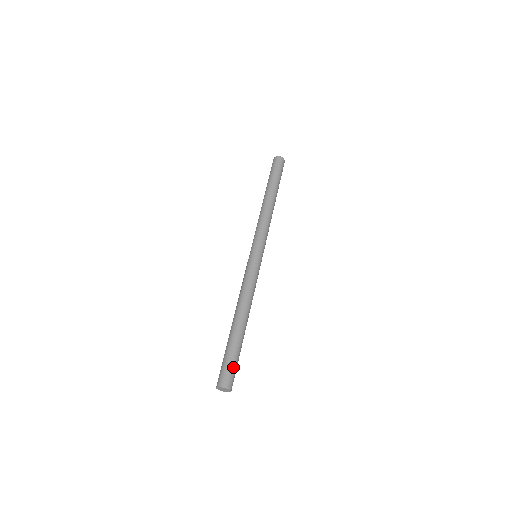
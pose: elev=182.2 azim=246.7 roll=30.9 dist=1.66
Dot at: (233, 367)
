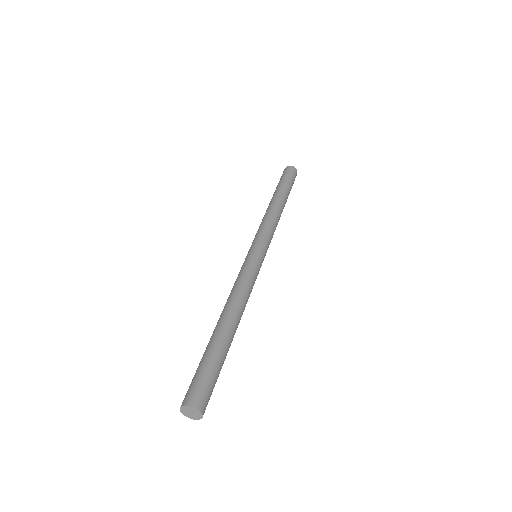
Dot at: (209, 380)
